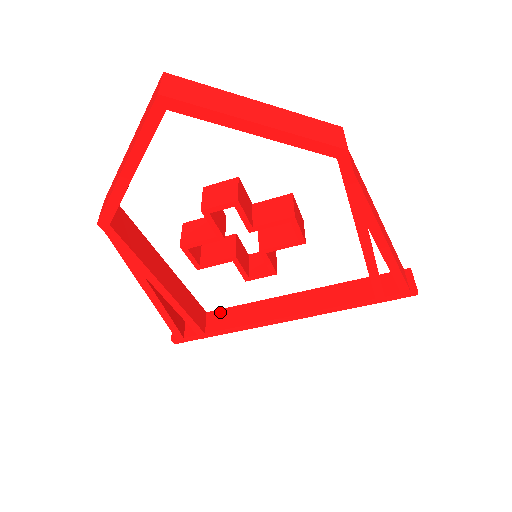
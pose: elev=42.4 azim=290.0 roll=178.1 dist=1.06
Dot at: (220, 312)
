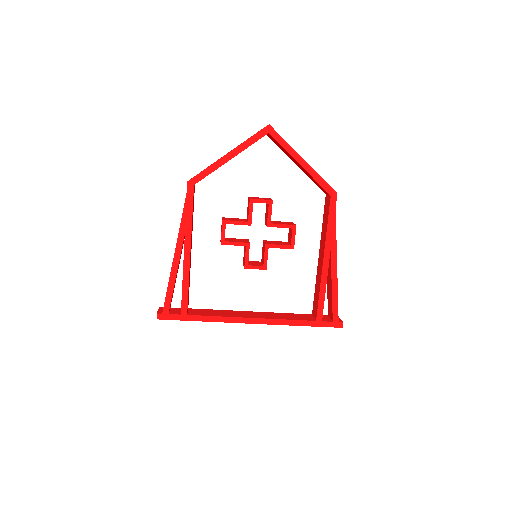
Dot at: (200, 309)
